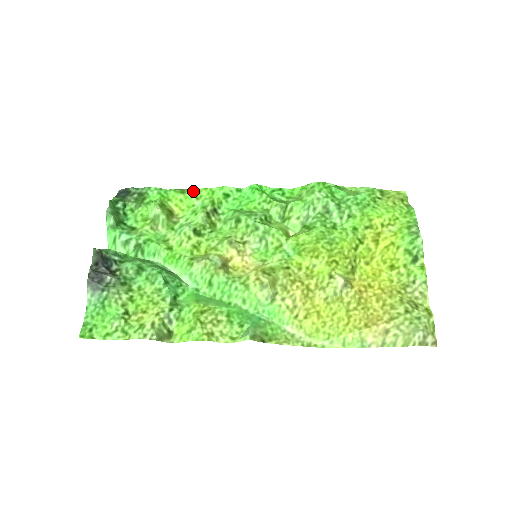
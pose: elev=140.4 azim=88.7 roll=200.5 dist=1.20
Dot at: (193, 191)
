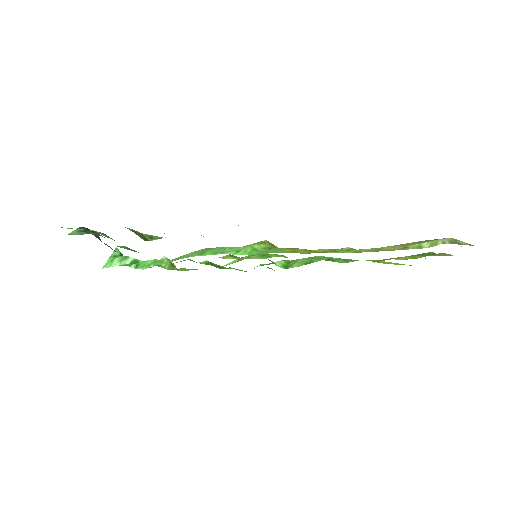
Dot at: occluded
